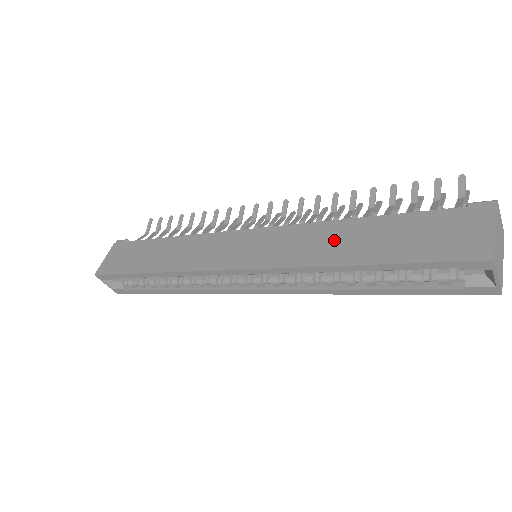
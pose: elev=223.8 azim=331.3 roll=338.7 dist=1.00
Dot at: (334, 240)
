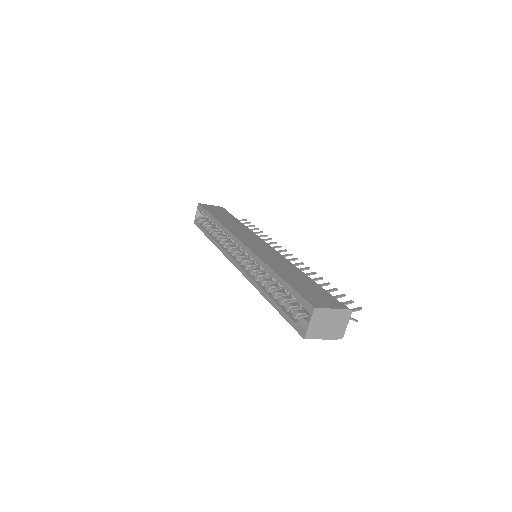
Dot at: (285, 267)
